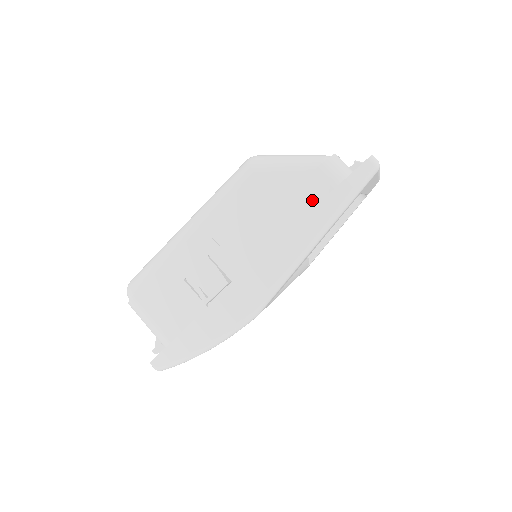
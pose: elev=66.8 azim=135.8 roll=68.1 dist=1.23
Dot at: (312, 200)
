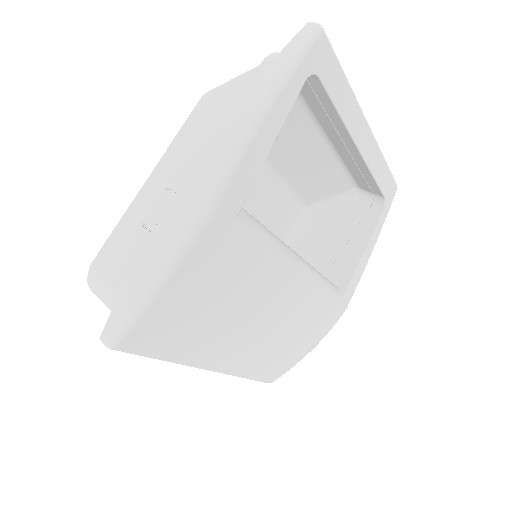
Dot at: occluded
